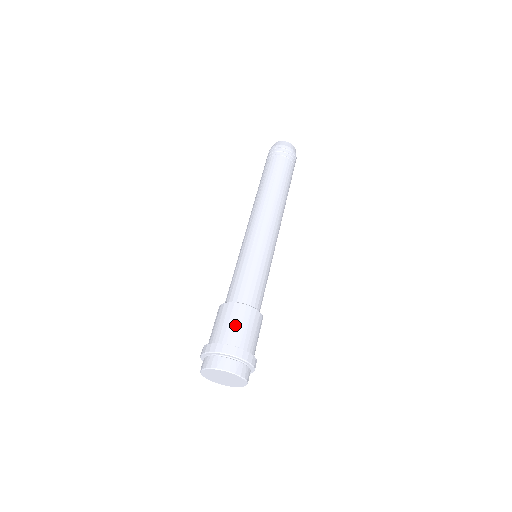
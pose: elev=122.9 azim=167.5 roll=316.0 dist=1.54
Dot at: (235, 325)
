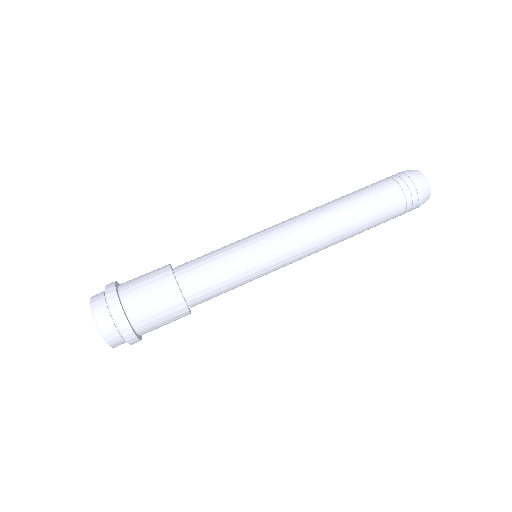
Dot at: (144, 281)
